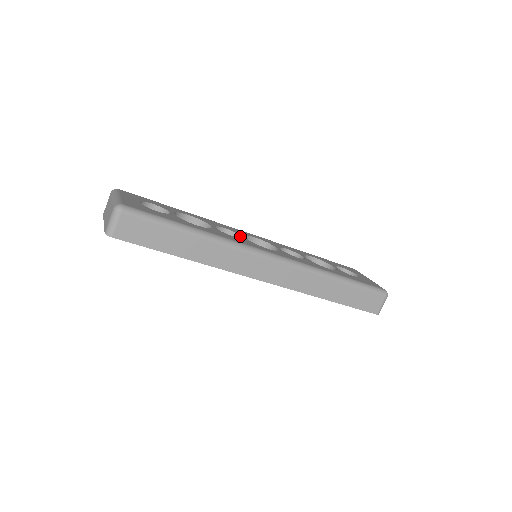
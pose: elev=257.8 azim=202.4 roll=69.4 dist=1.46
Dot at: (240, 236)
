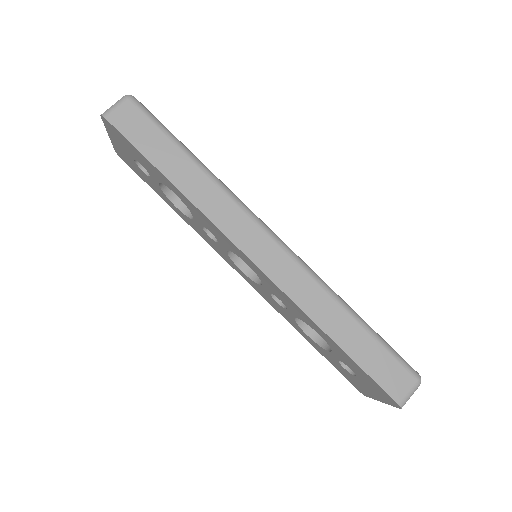
Dot at: occluded
